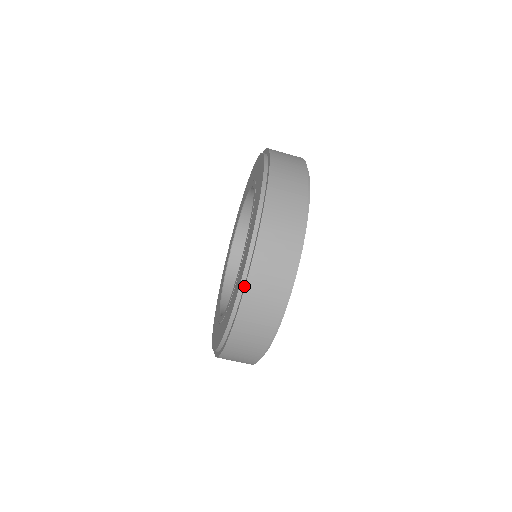
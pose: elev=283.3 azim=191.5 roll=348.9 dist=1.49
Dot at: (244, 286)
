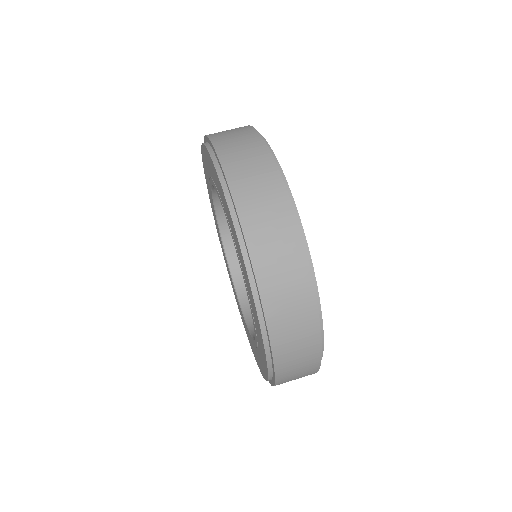
Dot at: (241, 230)
